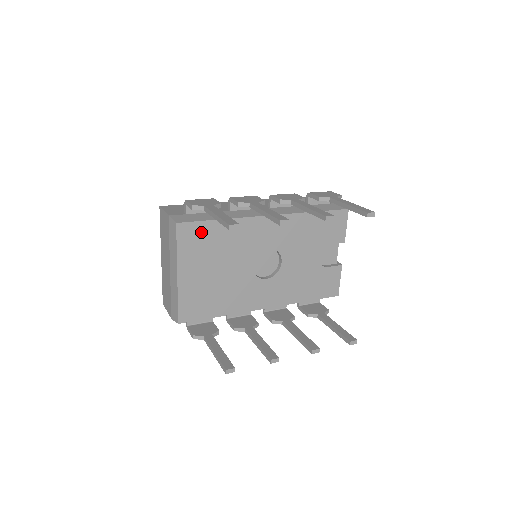
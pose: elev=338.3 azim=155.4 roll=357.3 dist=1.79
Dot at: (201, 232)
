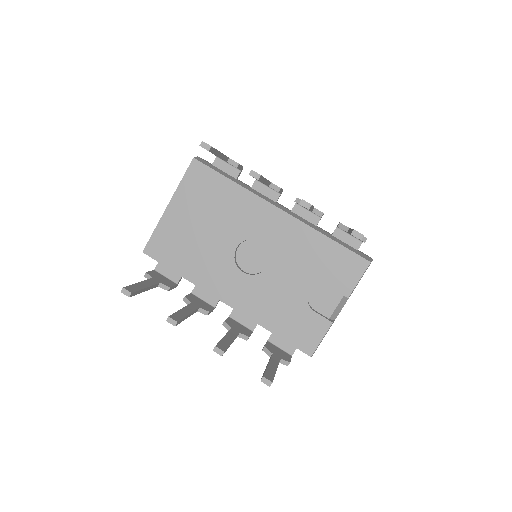
Dot at: (209, 180)
